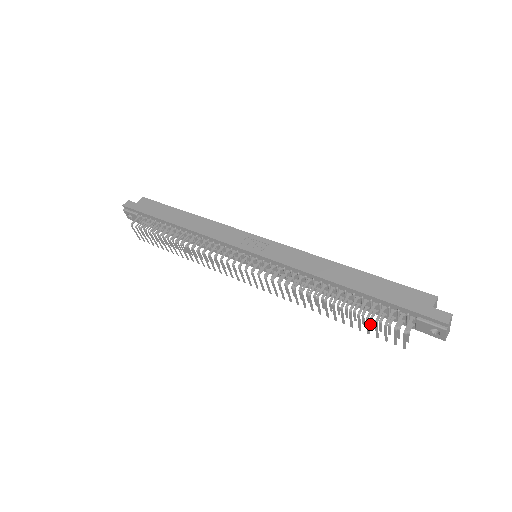
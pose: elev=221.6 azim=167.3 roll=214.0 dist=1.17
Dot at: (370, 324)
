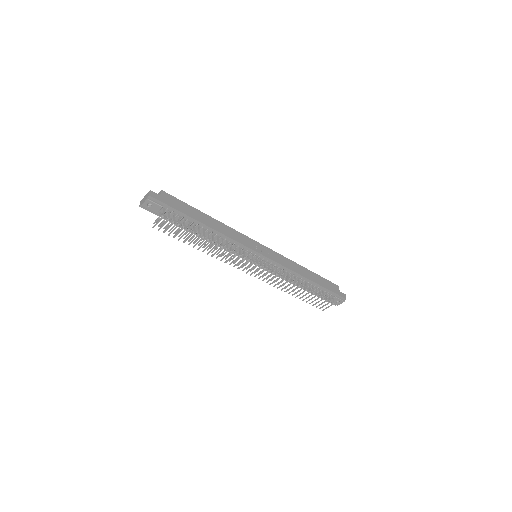
Dot at: occluded
